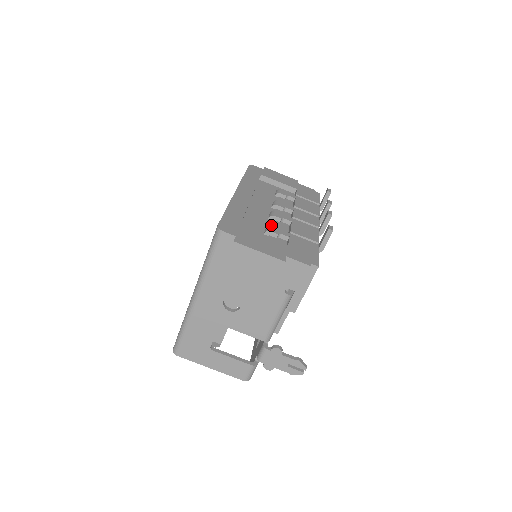
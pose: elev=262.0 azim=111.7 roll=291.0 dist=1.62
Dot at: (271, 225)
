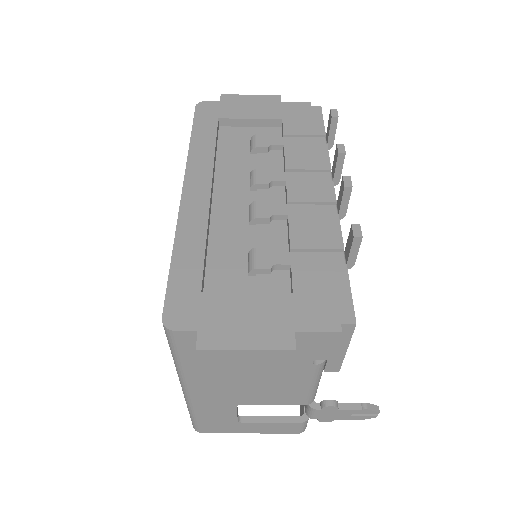
Dot at: (255, 250)
